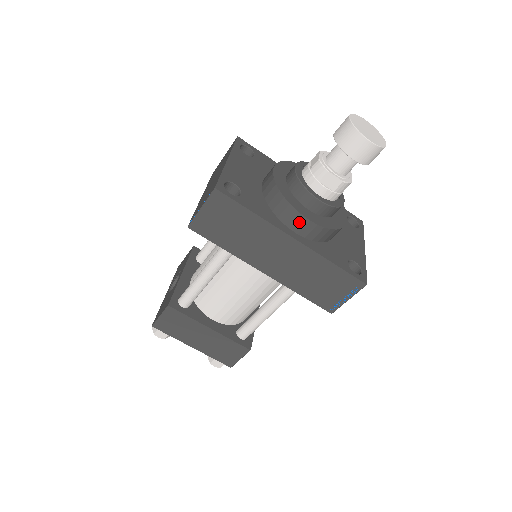
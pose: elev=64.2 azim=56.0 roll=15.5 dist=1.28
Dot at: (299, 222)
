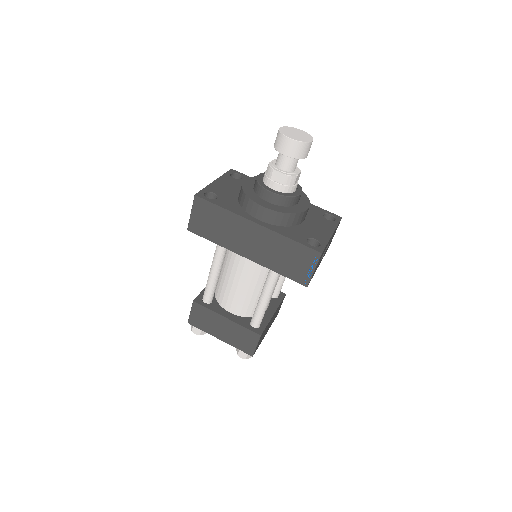
Dot at: (258, 210)
